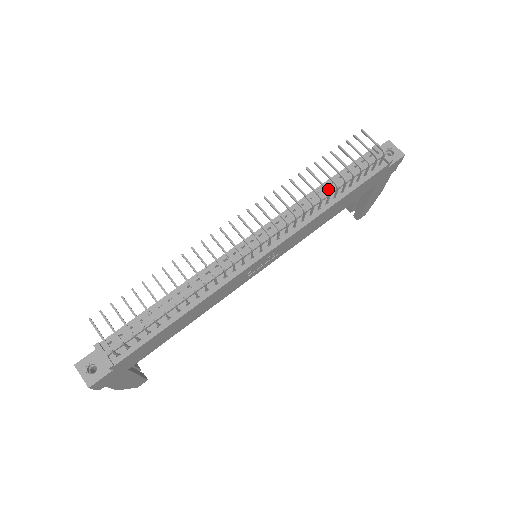
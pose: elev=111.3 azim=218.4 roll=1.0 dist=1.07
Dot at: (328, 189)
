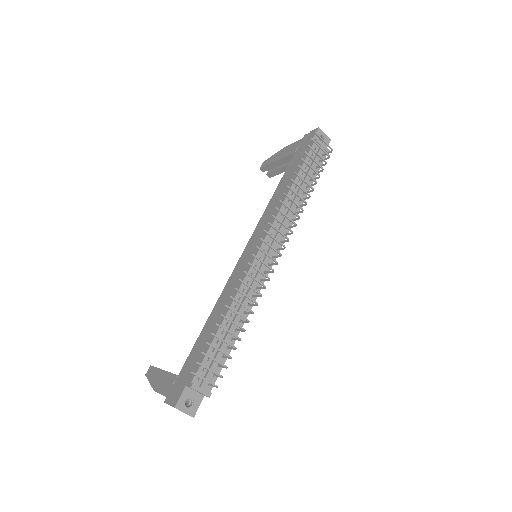
Dot at: (309, 195)
